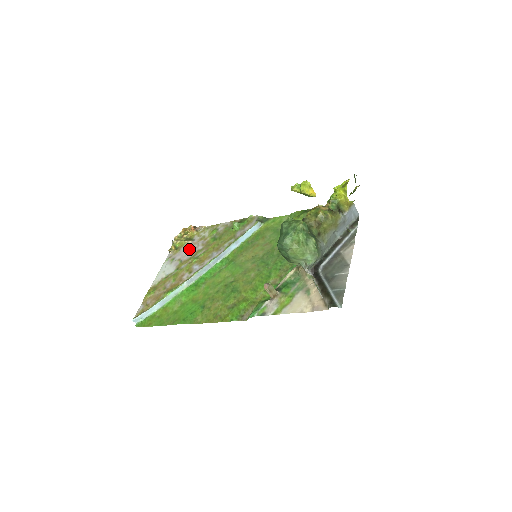
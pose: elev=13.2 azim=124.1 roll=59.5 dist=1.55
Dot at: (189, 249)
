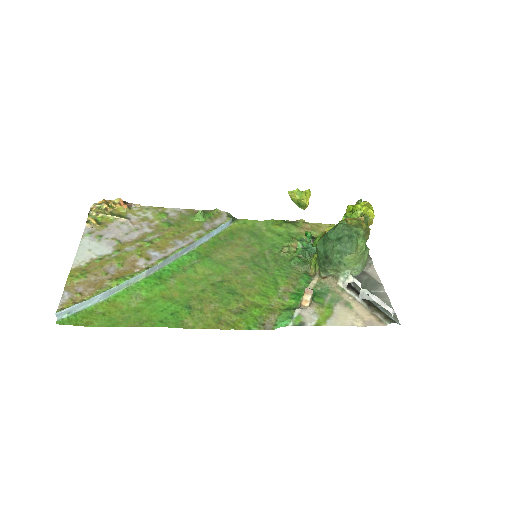
Dot at: (127, 228)
